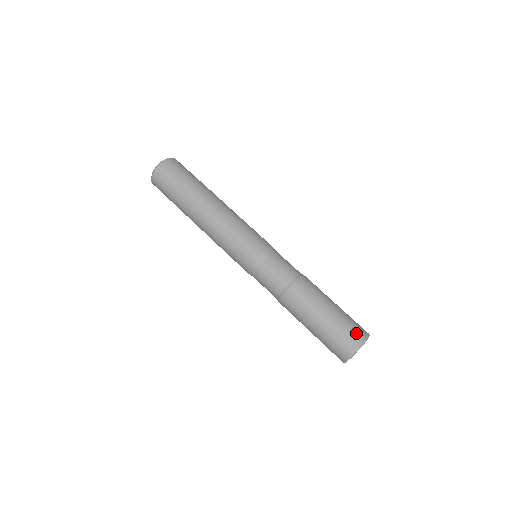
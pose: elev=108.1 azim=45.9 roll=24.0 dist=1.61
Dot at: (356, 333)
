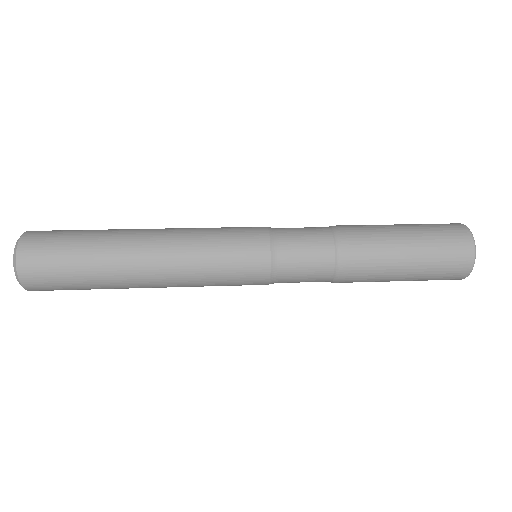
Dot at: (447, 224)
